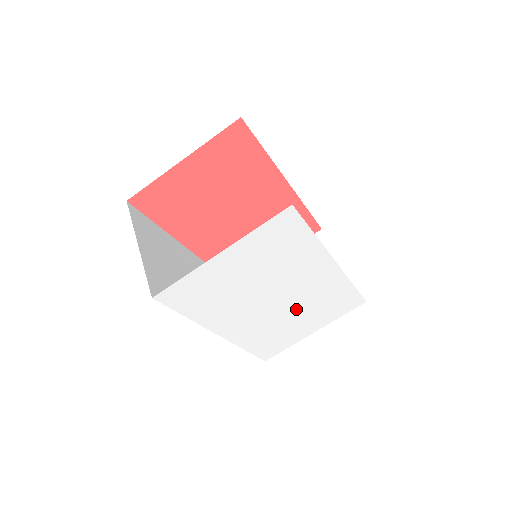
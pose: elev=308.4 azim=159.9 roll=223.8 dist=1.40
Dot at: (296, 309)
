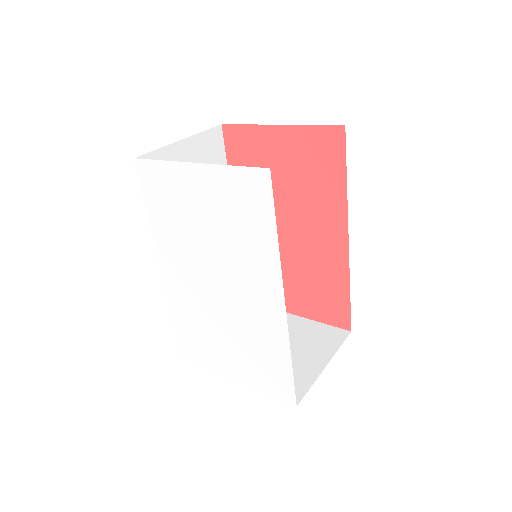
Dot at: (230, 322)
